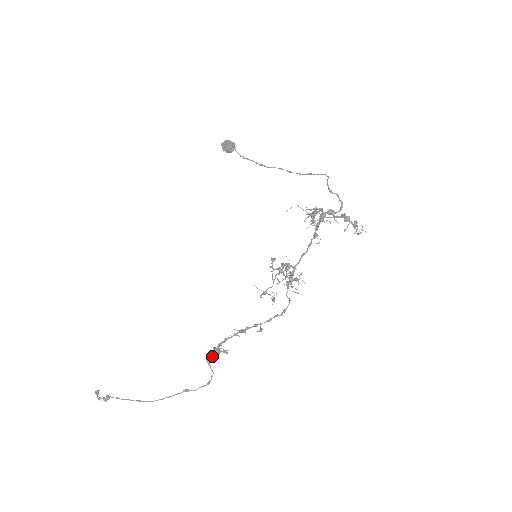
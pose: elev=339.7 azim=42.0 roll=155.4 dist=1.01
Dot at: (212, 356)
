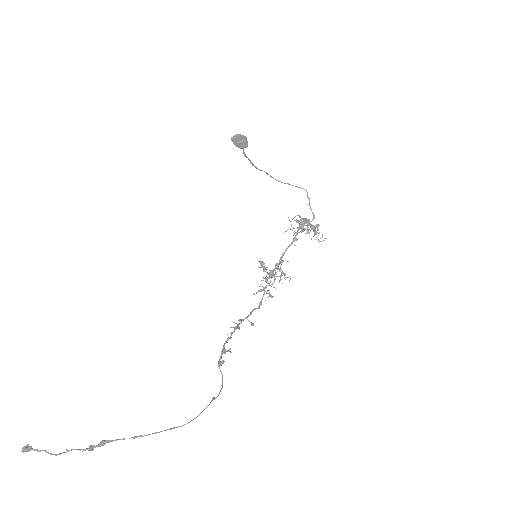
Dot at: (220, 358)
